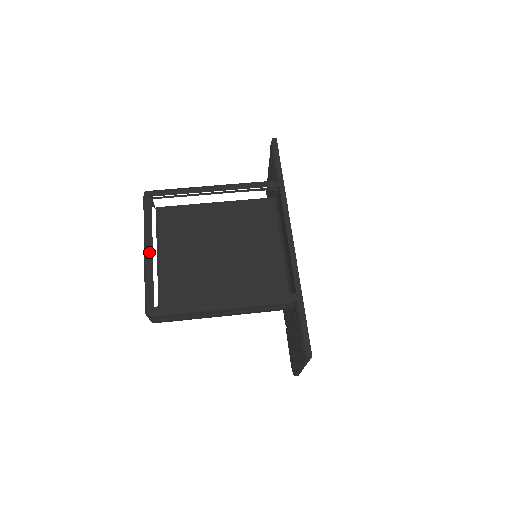
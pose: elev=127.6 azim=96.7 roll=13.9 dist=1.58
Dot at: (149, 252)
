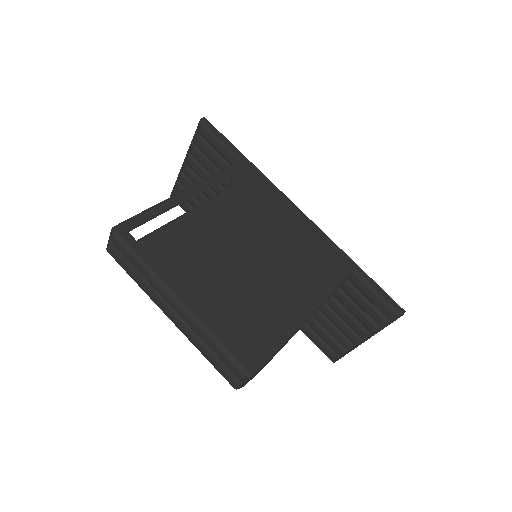
Dot at: (187, 300)
